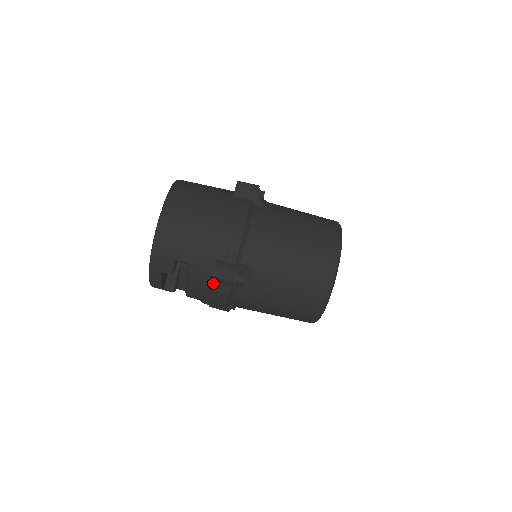
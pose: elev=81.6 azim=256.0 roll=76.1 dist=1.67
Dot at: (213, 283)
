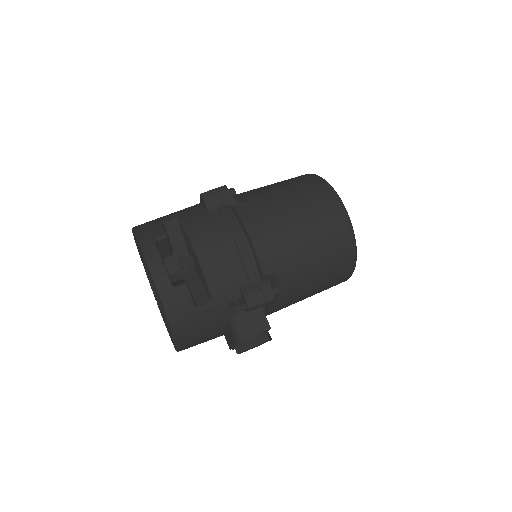
Dot at: (212, 215)
